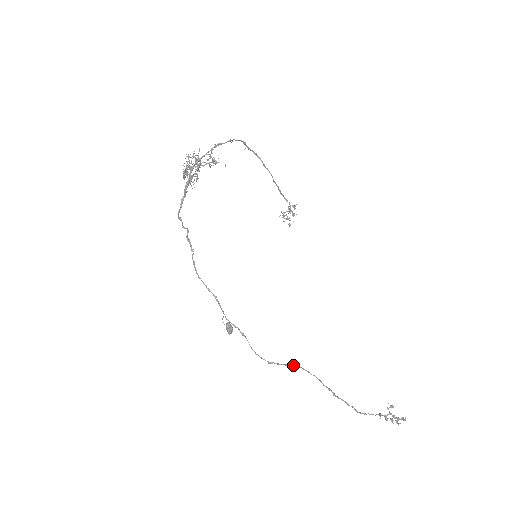
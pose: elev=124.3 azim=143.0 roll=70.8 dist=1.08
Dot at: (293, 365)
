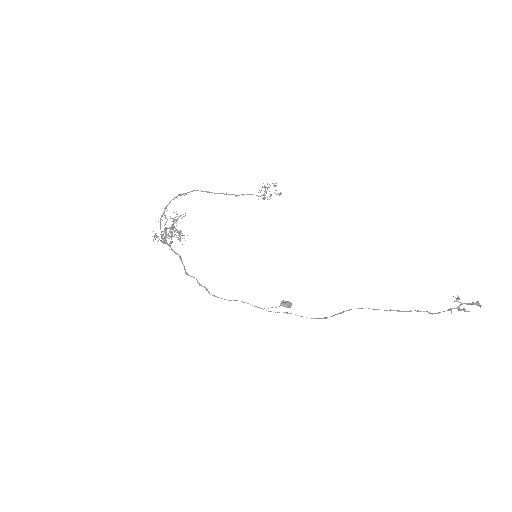
Dot at: (343, 311)
